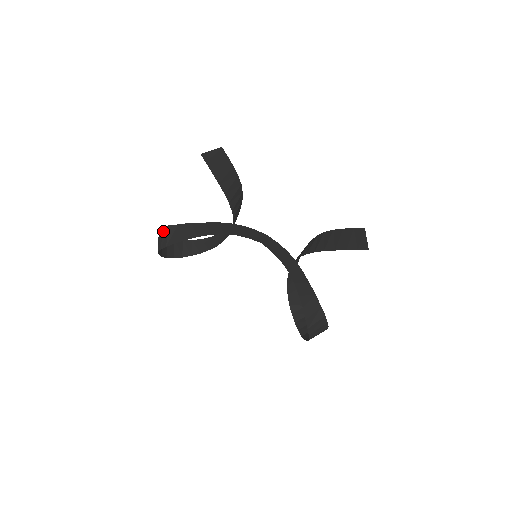
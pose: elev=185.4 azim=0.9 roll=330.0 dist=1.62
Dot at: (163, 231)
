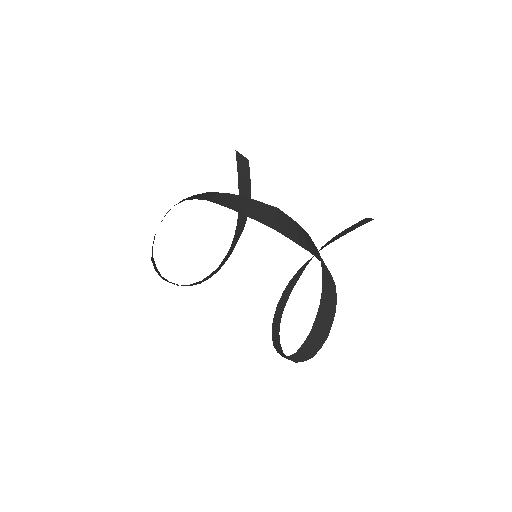
Dot at: occluded
